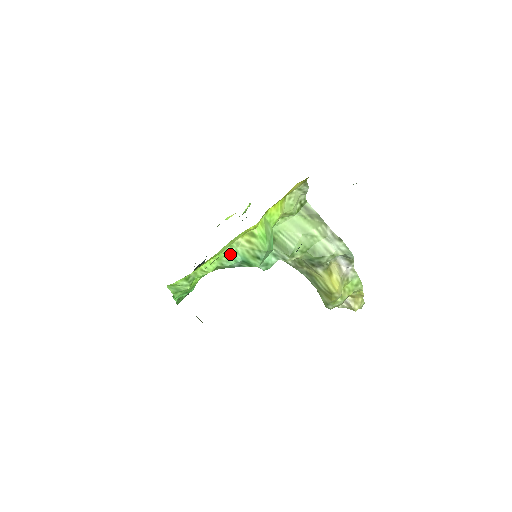
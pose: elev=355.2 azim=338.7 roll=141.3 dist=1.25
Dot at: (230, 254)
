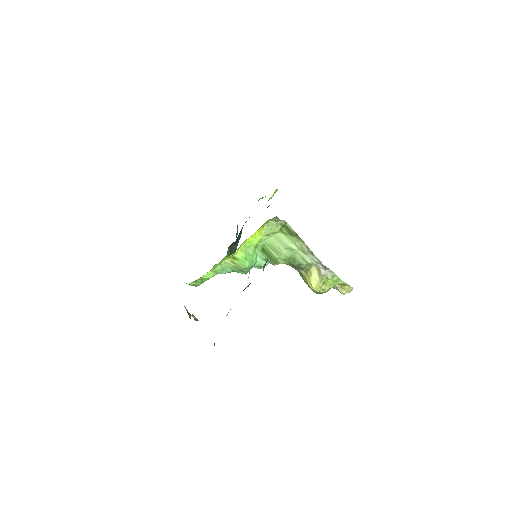
Dot at: (222, 268)
